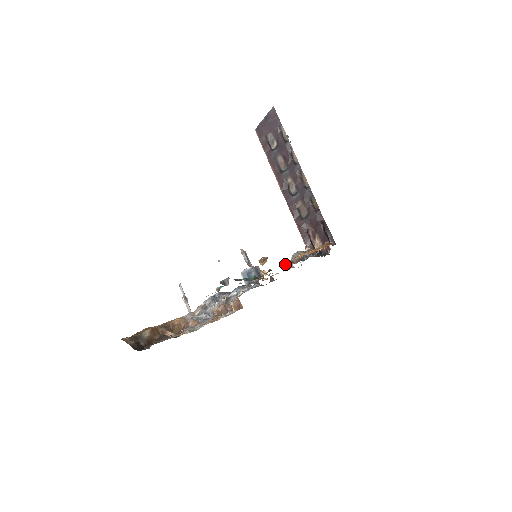
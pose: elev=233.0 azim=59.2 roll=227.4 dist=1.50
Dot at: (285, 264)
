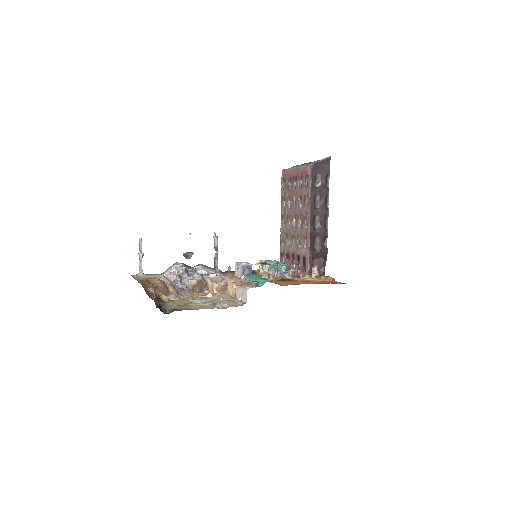
Dot at: (281, 274)
